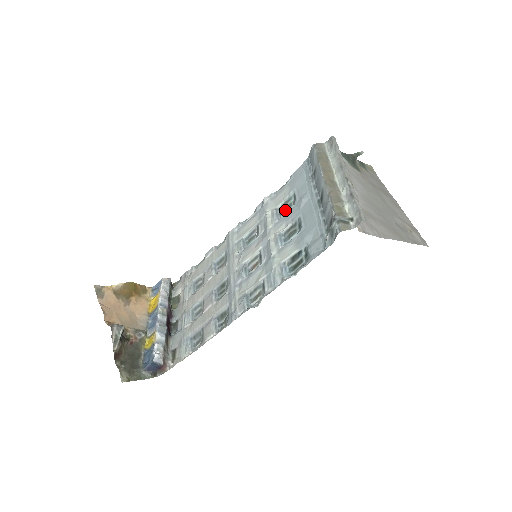
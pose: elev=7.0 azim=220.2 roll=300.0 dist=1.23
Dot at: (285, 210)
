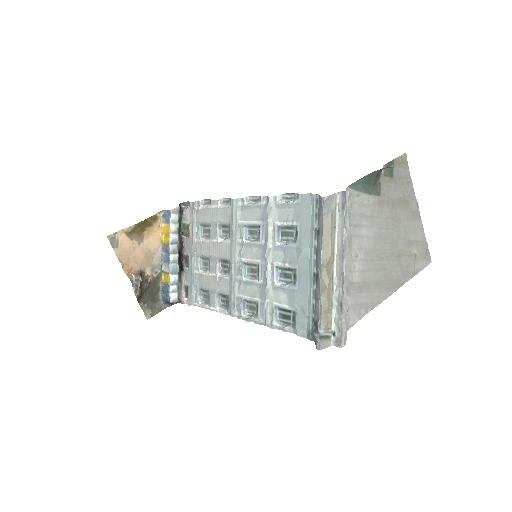
Dot at: (286, 236)
